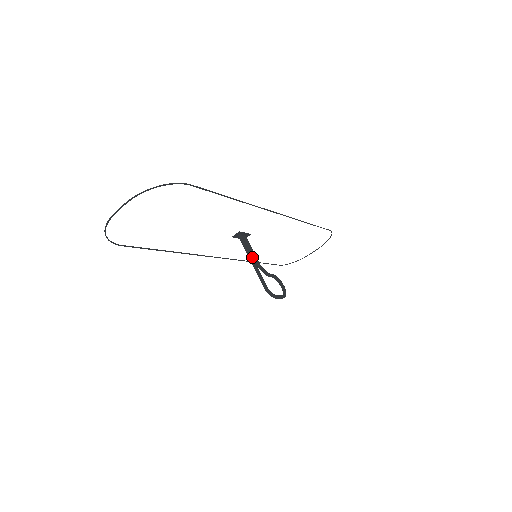
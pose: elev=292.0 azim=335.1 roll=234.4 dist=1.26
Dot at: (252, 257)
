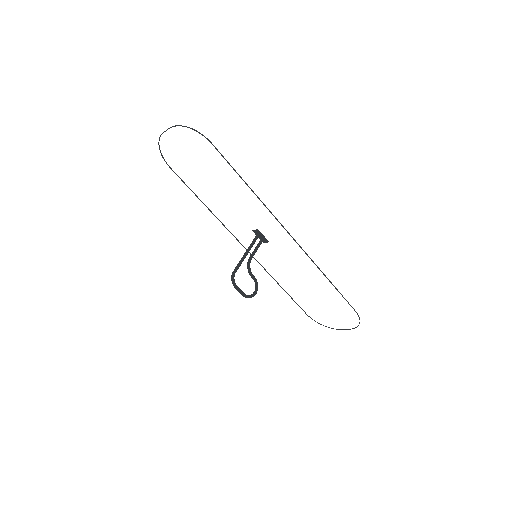
Dot at: occluded
